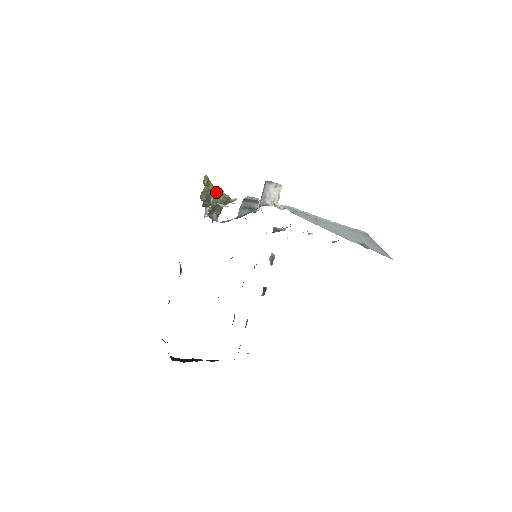
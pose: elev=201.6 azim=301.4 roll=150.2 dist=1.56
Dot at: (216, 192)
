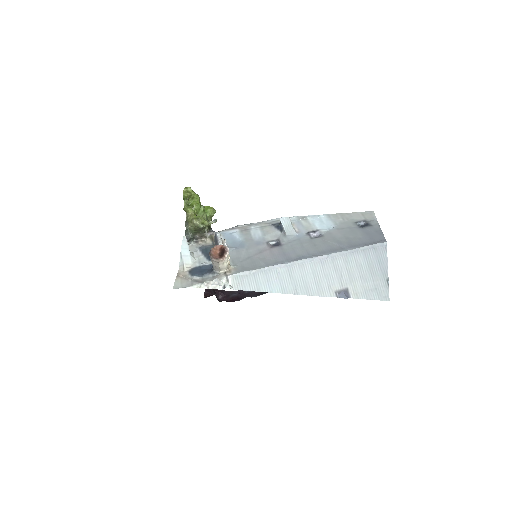
Dot at: (190, 223)
